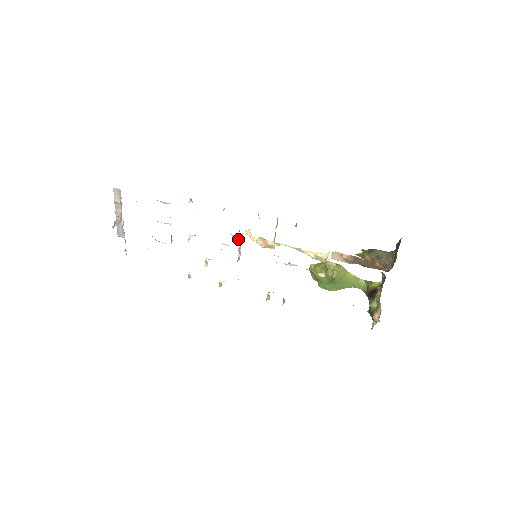
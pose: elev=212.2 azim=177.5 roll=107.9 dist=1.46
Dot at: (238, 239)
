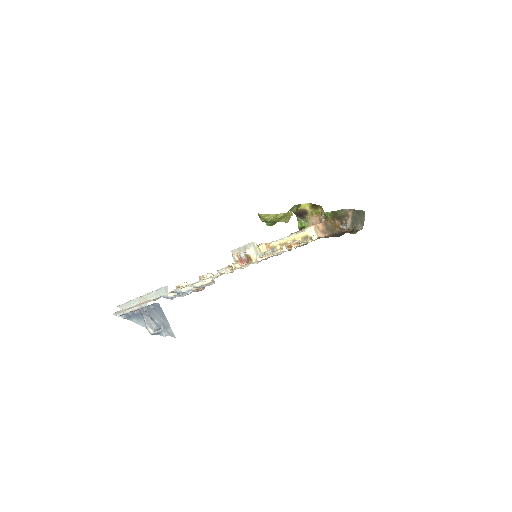
Dot at: (248, 256)
